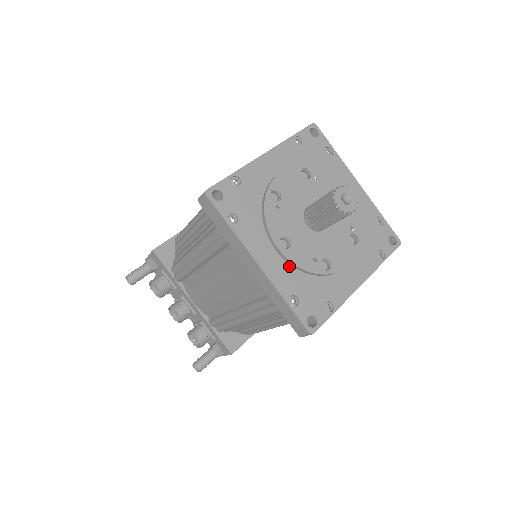
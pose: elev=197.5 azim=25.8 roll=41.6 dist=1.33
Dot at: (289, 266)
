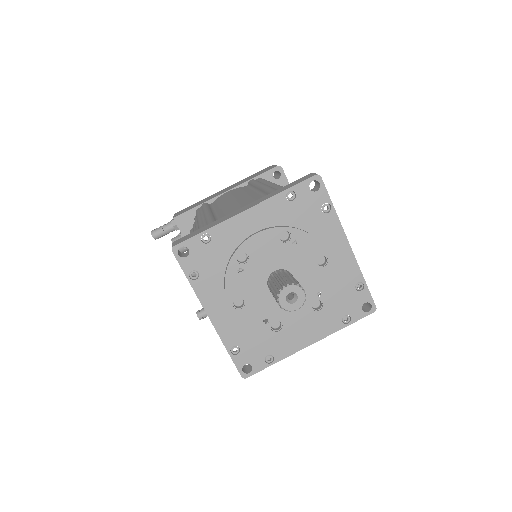
Dot at: (239, 321)
